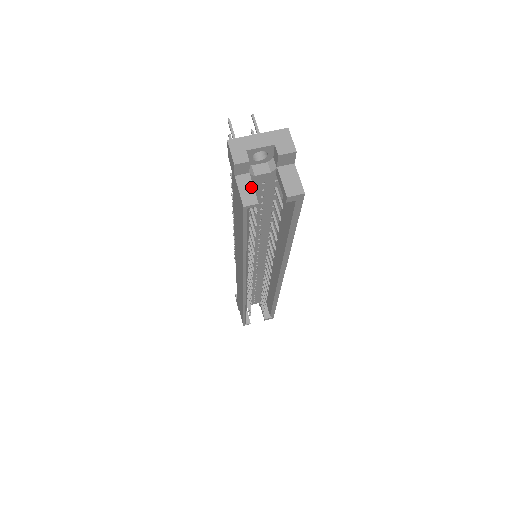
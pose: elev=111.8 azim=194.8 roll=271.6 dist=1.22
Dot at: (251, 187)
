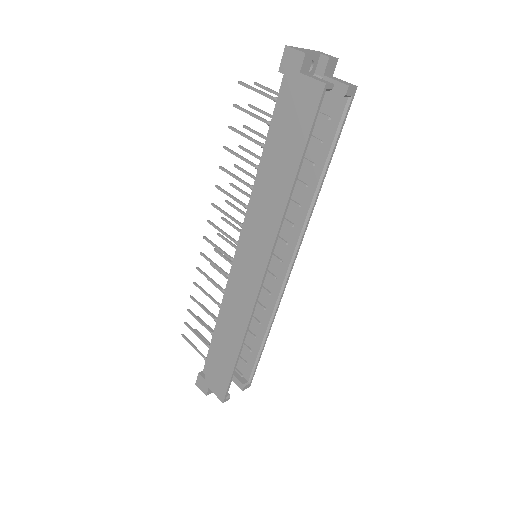
Dot at: (319, 78)
